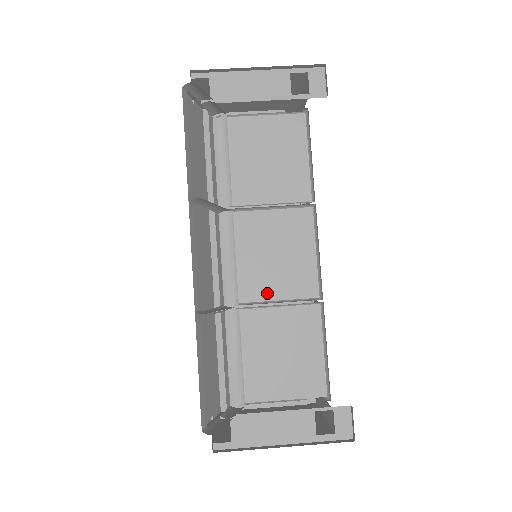
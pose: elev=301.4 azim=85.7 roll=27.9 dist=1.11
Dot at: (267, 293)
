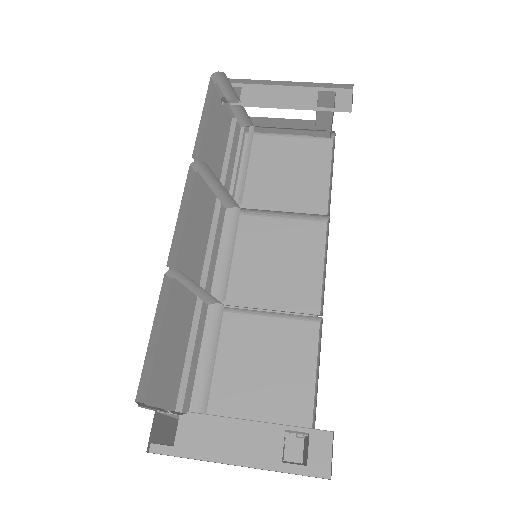
Dot at: (261, 300)
